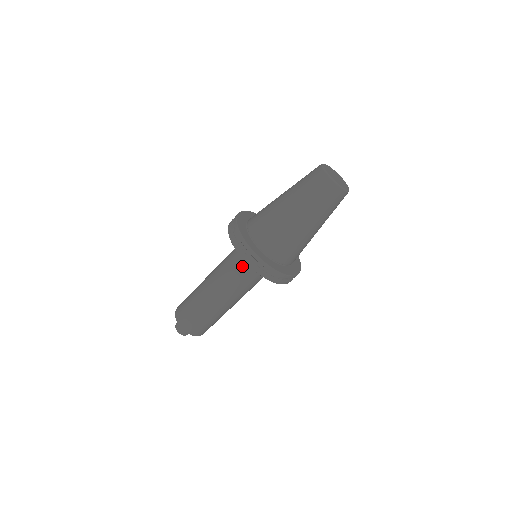
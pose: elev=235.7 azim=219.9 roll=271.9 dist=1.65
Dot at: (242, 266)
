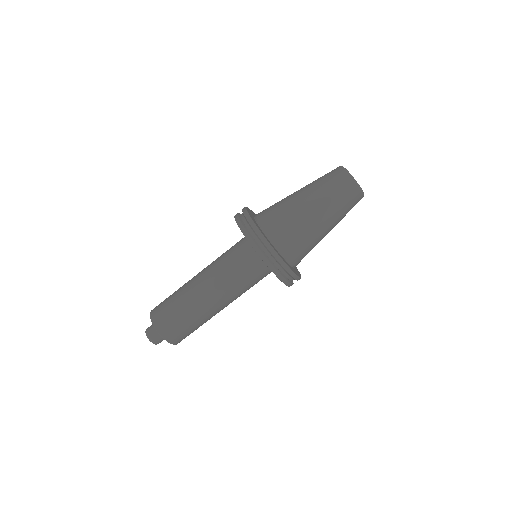
Dot at: (237, 250)
